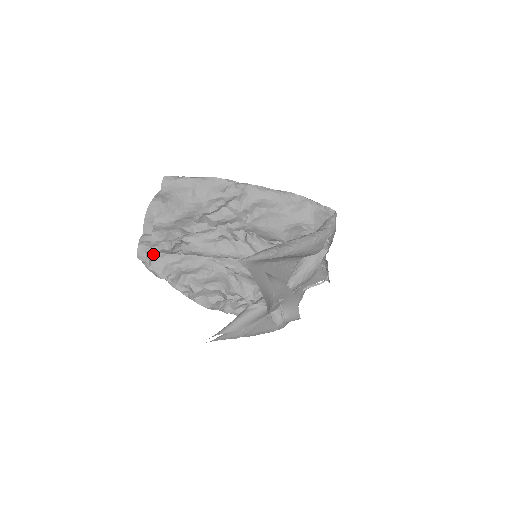
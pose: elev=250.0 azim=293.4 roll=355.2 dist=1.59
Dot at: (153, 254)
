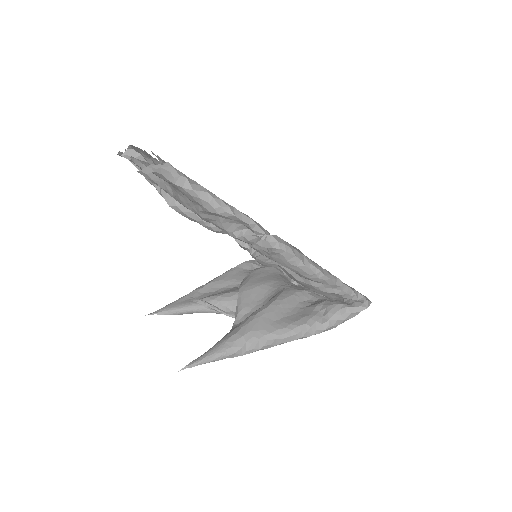
Dot at: occluded
